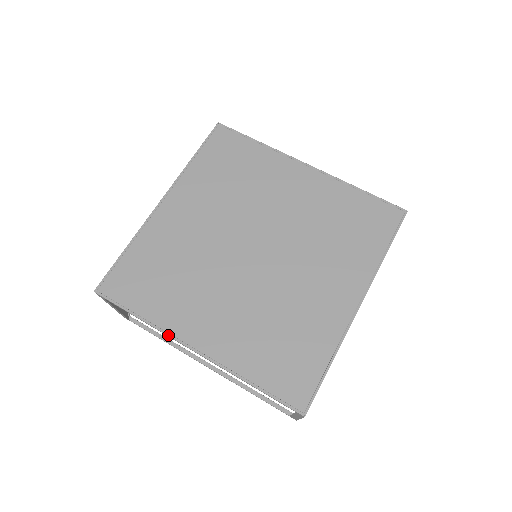
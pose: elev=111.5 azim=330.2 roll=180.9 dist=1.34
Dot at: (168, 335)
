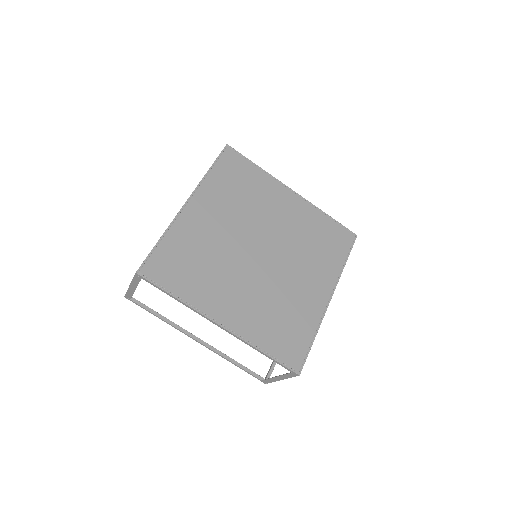
Dot at: (200, 313)
